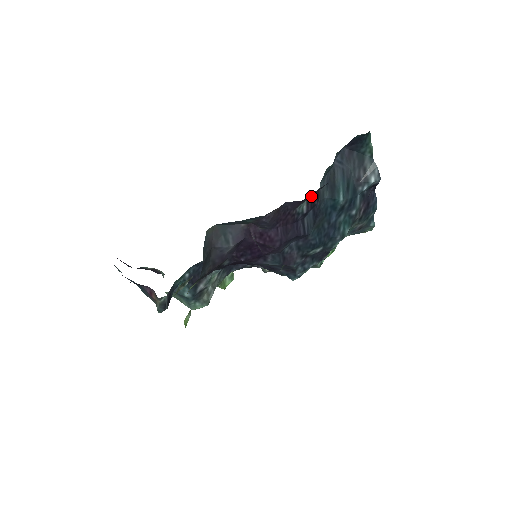
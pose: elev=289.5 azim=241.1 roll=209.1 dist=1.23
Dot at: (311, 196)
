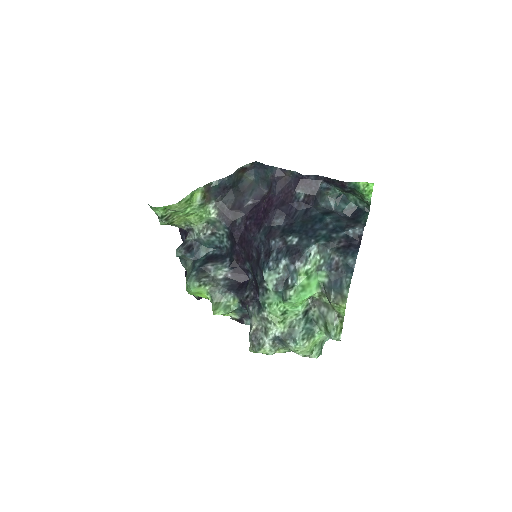
Dot at: (309, 194)
